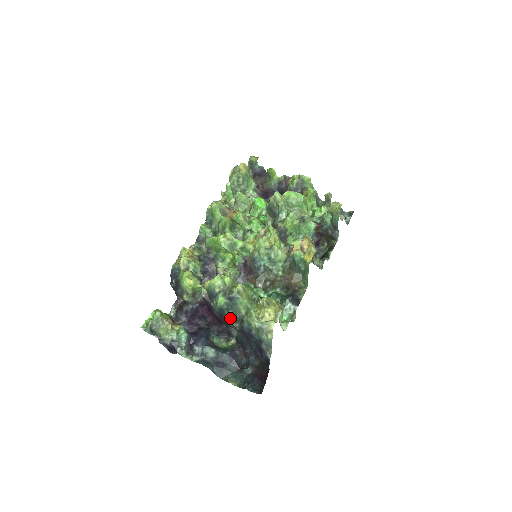
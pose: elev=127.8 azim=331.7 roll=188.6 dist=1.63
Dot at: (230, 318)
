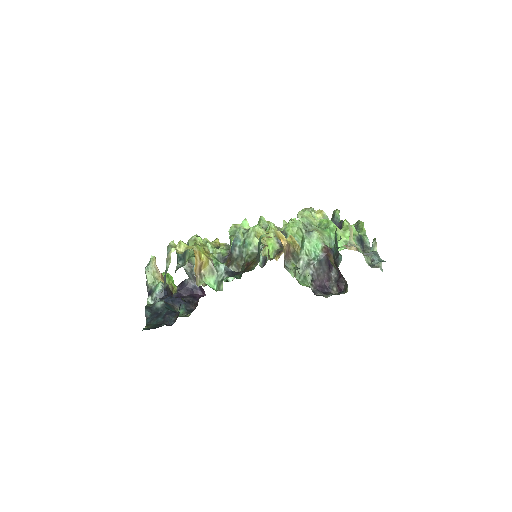
Dot at: (177, 266)
